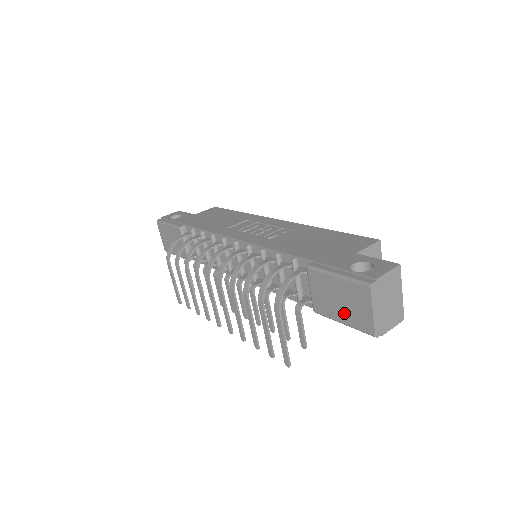
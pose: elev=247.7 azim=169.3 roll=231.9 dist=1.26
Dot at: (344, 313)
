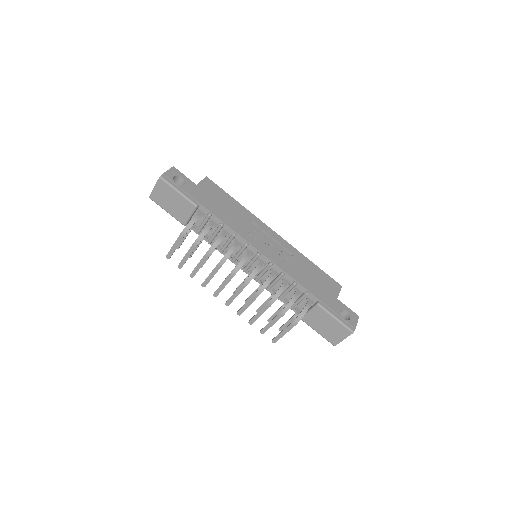
Dot at: (324, 331)
